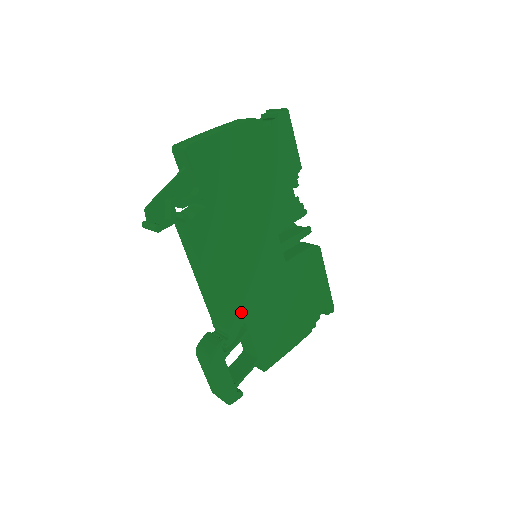
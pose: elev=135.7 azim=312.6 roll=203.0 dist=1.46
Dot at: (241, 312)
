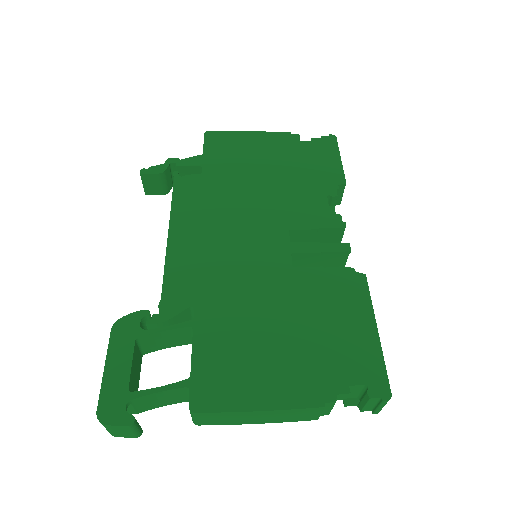
Dot at: (194, 291)
